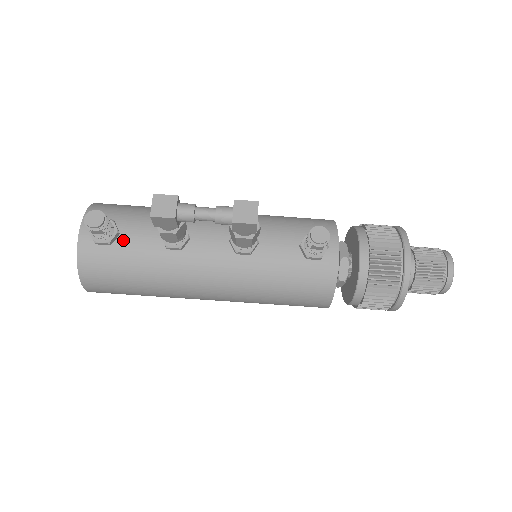
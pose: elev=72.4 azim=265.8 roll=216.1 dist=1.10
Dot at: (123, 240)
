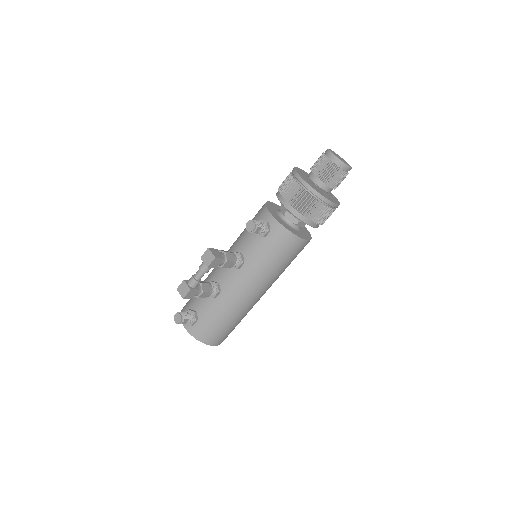
Dot at: (200, 313)
